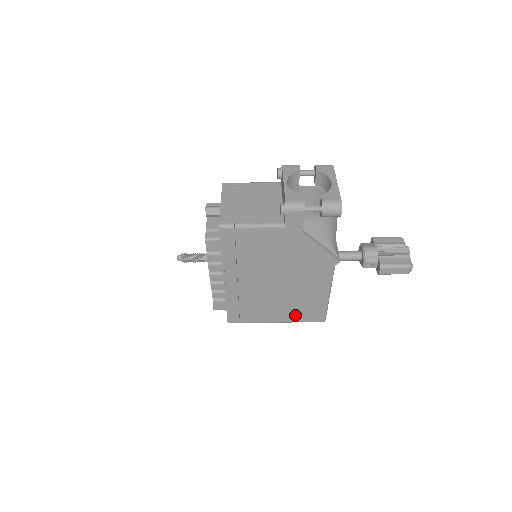
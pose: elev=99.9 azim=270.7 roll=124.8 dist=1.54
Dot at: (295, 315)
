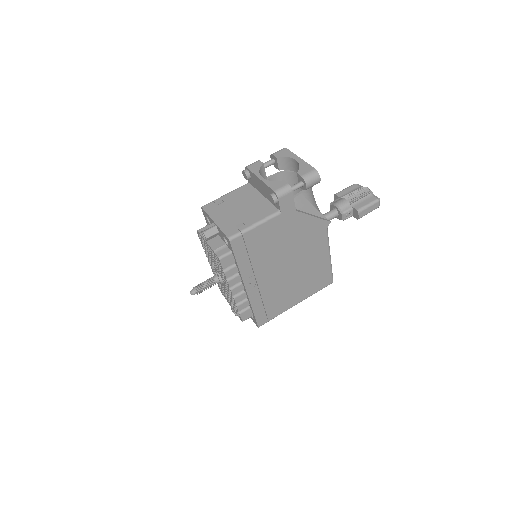
Dot at: (309, 289)
